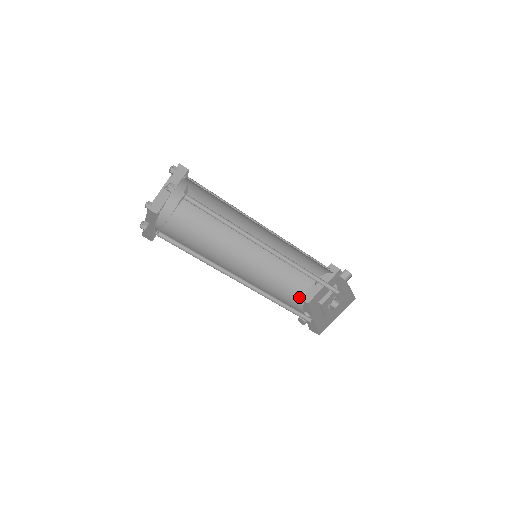
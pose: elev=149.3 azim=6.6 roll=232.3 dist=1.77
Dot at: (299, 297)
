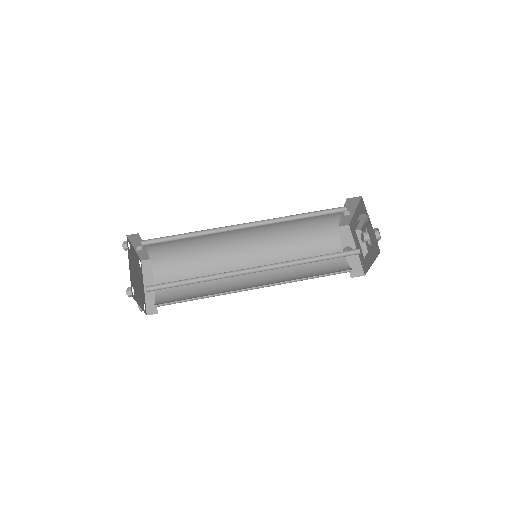
Dot at: (332, 235)
